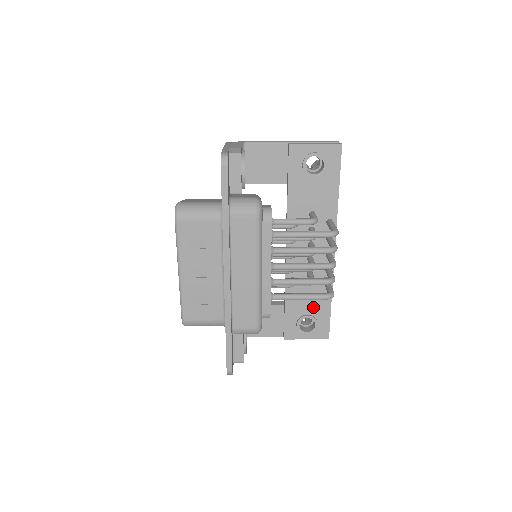
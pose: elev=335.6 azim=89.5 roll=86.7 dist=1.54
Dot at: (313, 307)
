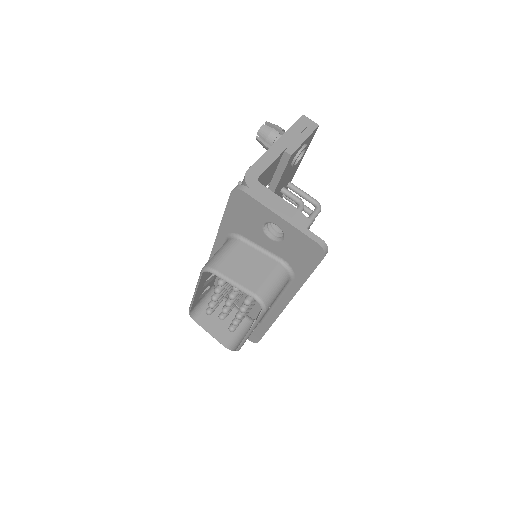
Dot at: occluded
